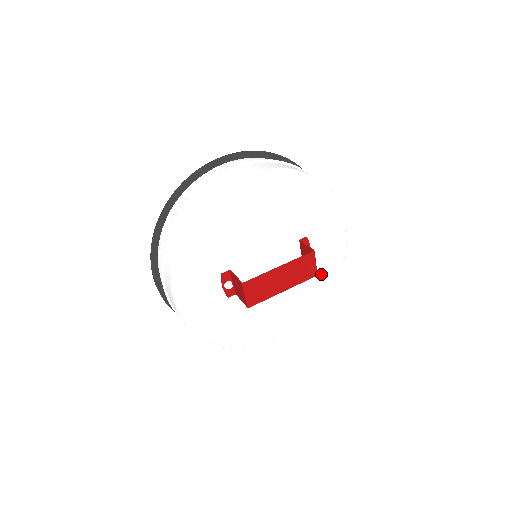
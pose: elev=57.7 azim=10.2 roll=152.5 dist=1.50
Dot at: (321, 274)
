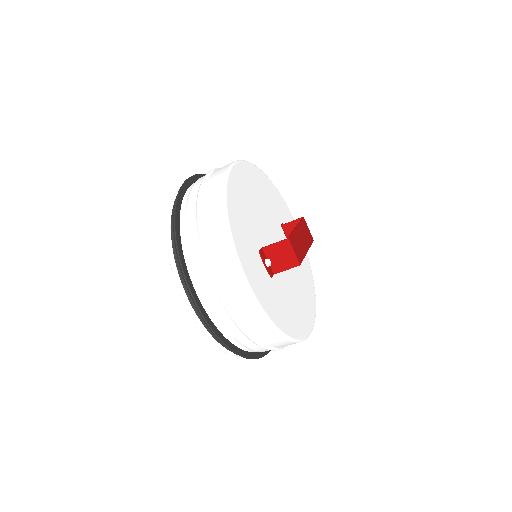
Dot at: (302, 261)
